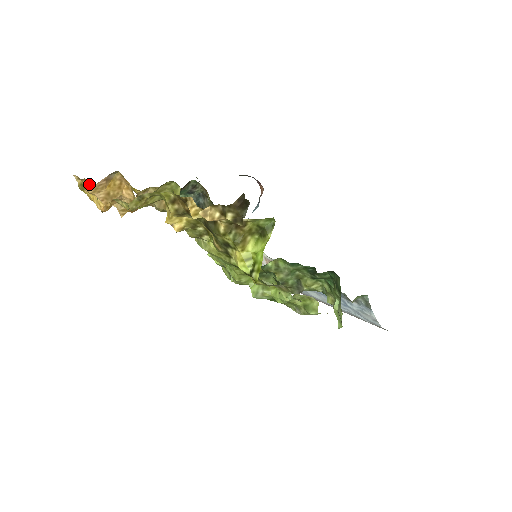
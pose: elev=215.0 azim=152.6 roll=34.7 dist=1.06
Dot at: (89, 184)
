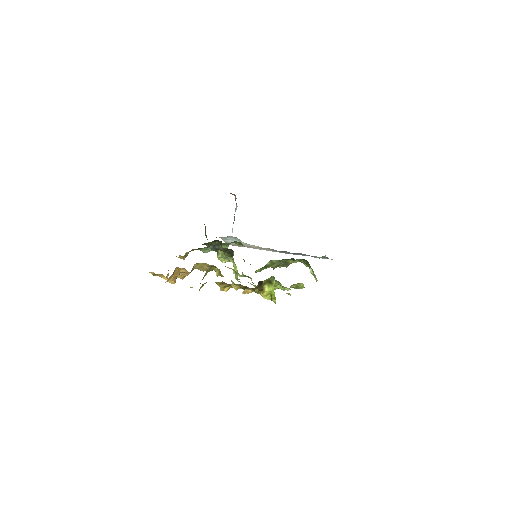
Dot at: (161, 275)
